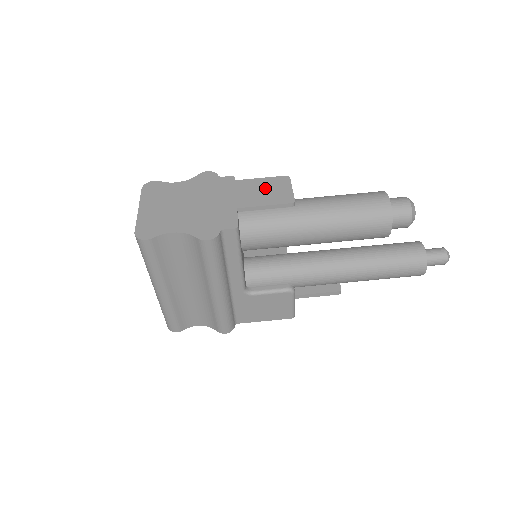
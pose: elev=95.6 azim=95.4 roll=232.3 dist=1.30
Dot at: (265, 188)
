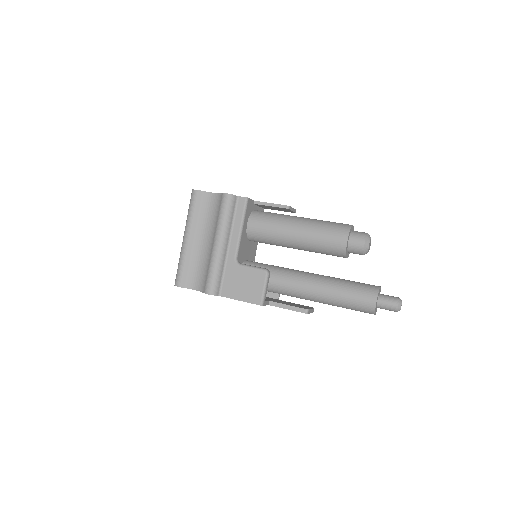
Dot at: occluded
